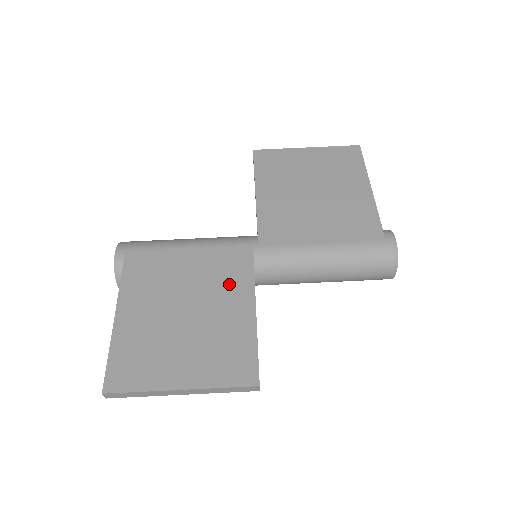
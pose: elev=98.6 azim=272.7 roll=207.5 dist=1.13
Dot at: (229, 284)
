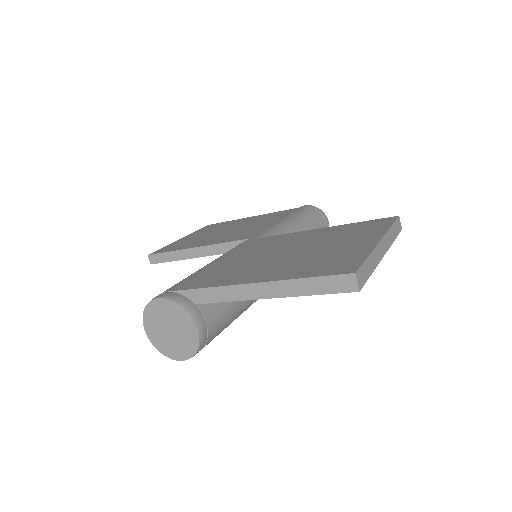
Dot at: (279, 241)
